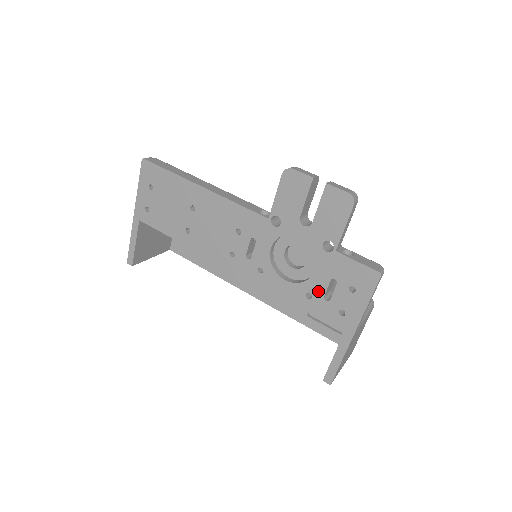
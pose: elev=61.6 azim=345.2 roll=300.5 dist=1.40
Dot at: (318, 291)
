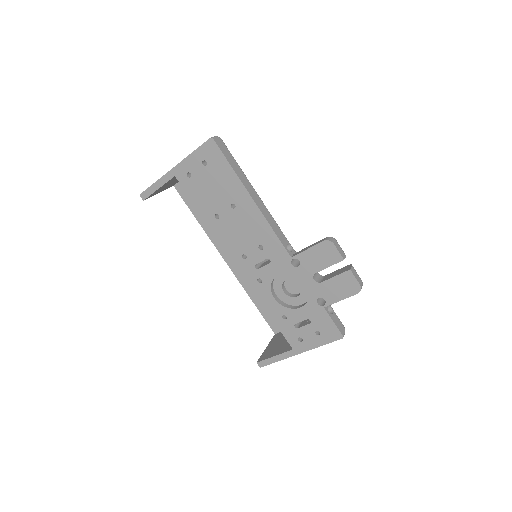
Dot at: (293, 319)
